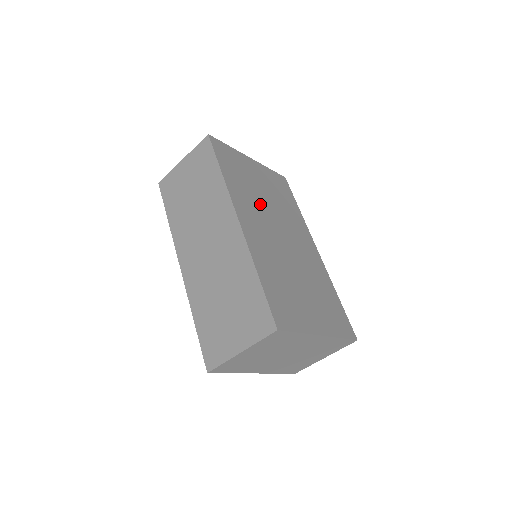
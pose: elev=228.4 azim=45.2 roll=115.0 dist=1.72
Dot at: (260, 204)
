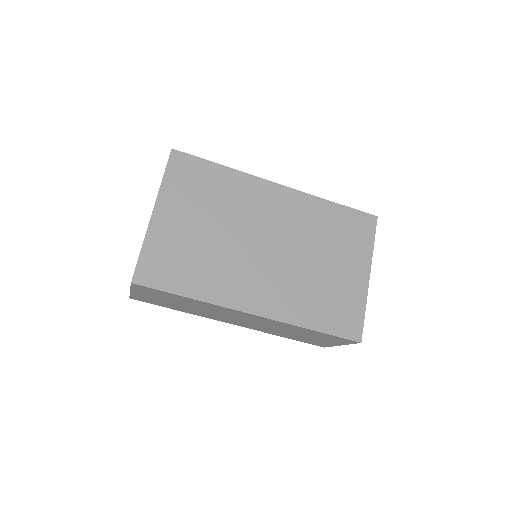
Dot at: (227, 254)
